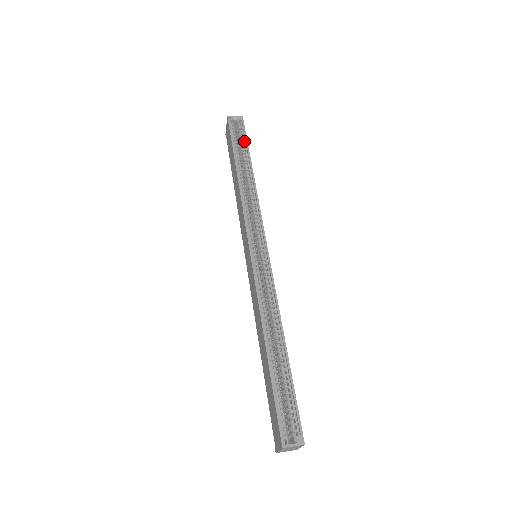
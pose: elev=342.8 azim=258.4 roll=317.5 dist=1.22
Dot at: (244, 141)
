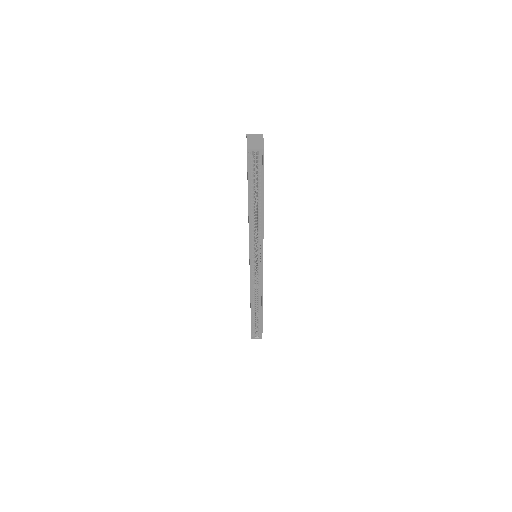
Dot at: (261, 178)
